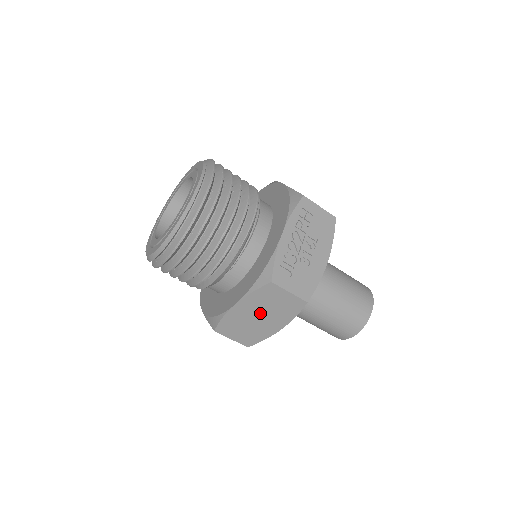
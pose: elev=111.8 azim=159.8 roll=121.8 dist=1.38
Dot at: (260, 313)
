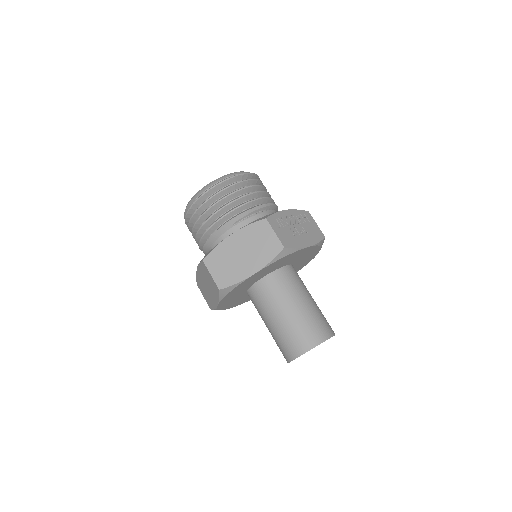
Dot at: (245, 250)
